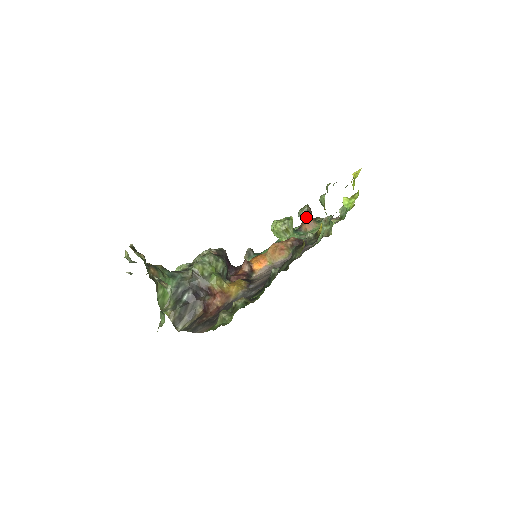
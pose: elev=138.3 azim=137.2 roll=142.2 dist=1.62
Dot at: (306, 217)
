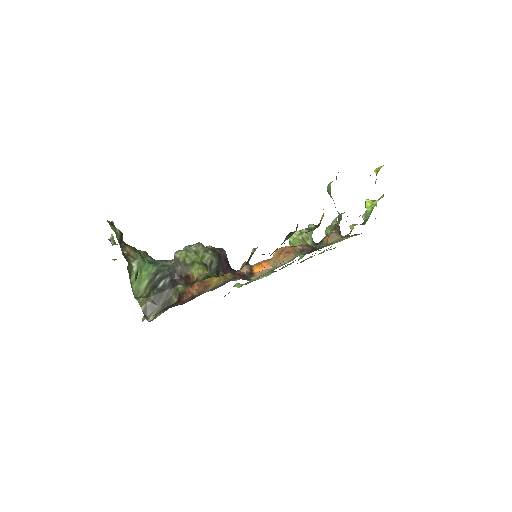
Dot at: occluded
